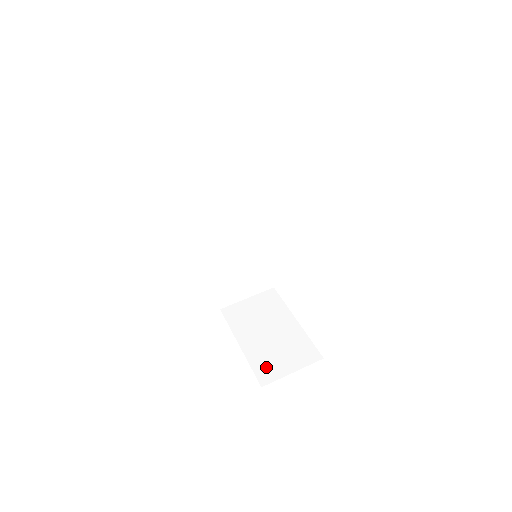
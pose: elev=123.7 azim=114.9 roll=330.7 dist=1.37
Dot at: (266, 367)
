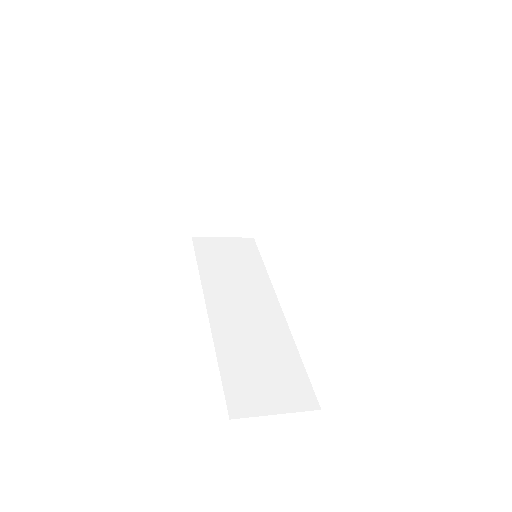
Dot at: occluded
